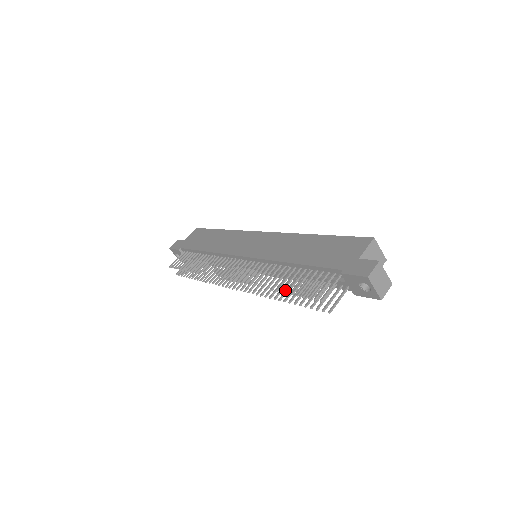
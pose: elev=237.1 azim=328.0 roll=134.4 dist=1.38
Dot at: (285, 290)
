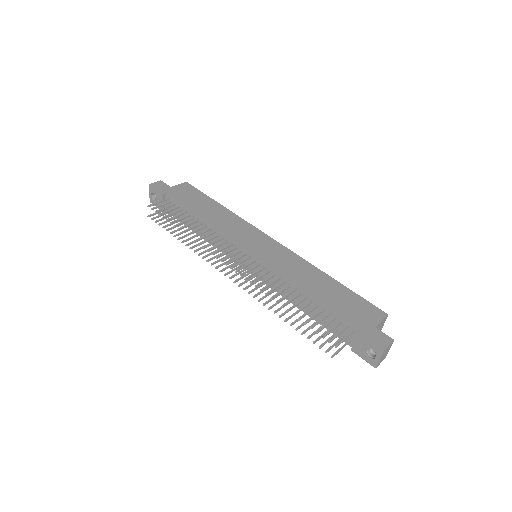
Dot at: occluded
